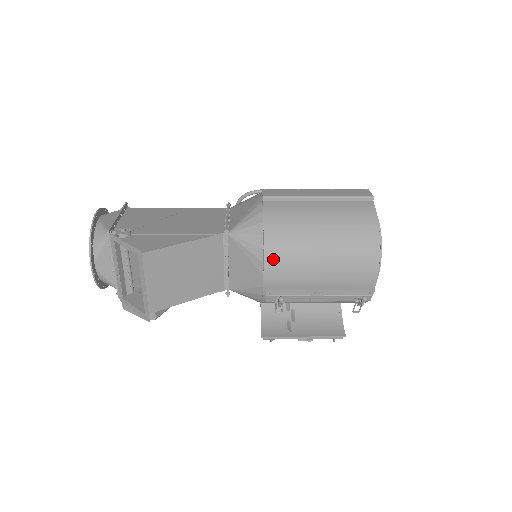
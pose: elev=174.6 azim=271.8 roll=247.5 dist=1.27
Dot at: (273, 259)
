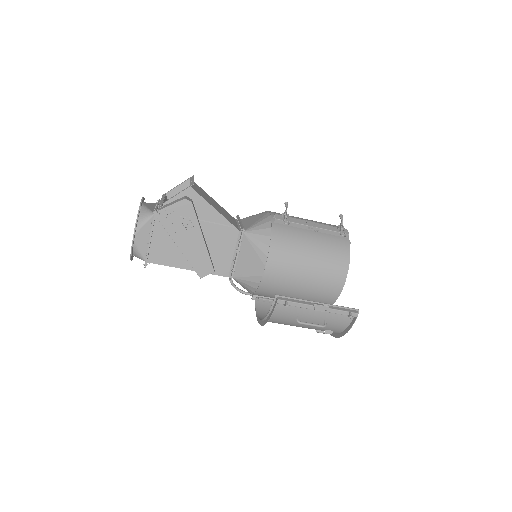
Dot at: occluded
